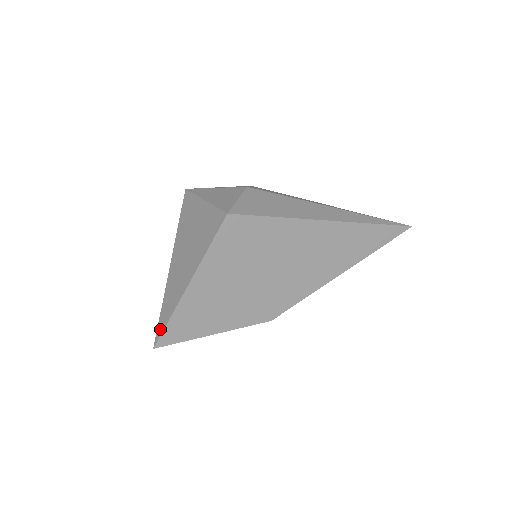
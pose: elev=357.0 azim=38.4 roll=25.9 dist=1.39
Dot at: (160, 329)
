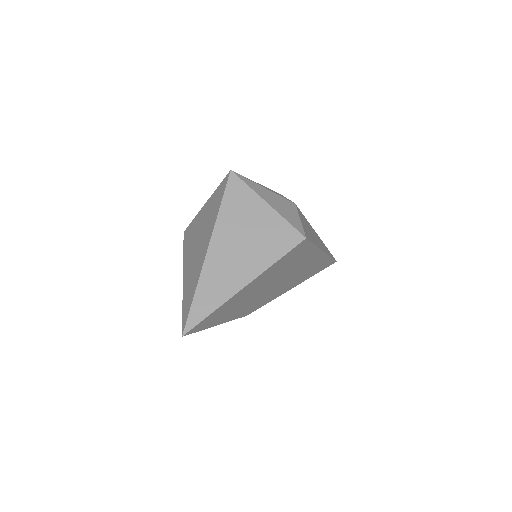
Dot at: (195, 318)
